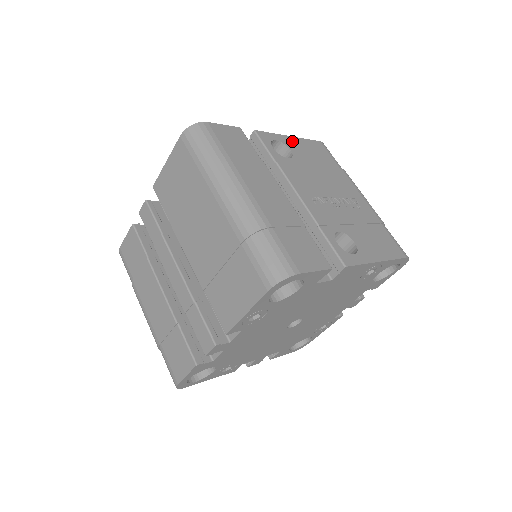
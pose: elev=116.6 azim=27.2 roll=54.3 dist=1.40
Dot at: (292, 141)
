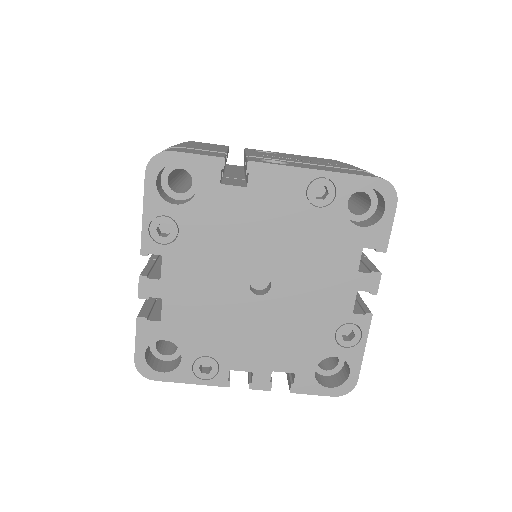
Dot at: (289, 154)
